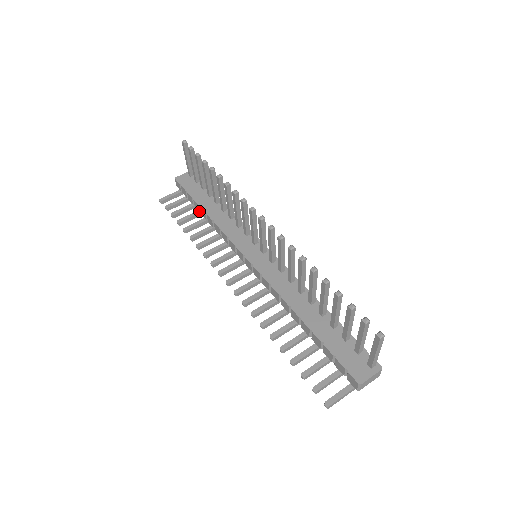
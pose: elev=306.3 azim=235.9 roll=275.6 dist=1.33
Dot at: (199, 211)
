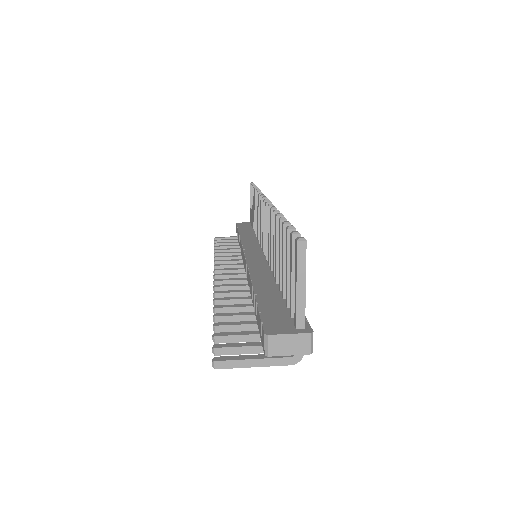
Dot at: occluded
